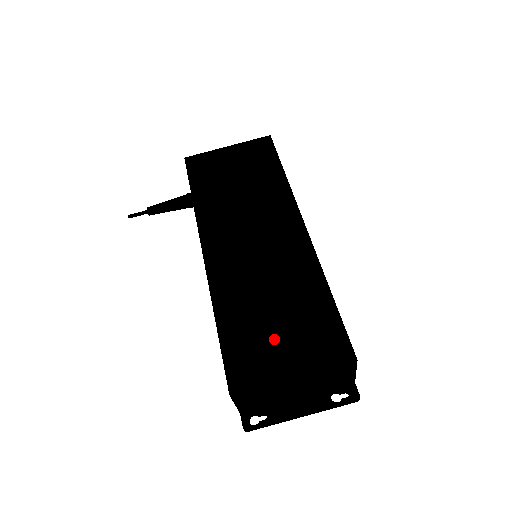
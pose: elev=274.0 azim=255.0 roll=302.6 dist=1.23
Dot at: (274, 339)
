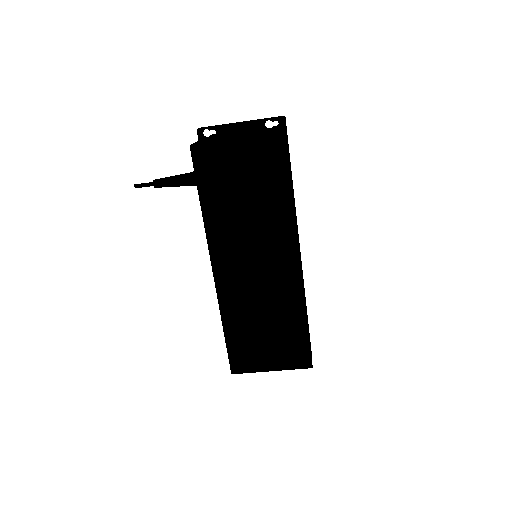
Dot at: (262, 347)
